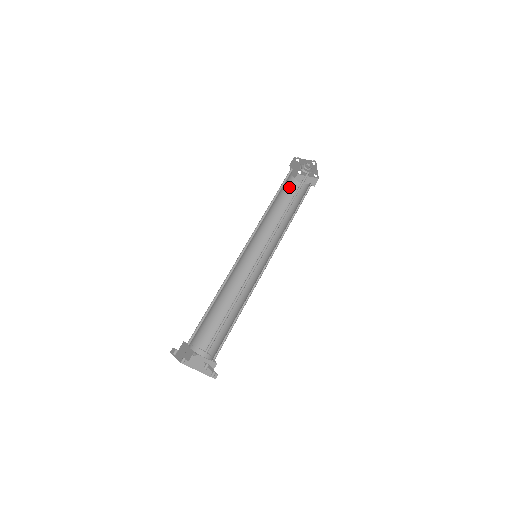
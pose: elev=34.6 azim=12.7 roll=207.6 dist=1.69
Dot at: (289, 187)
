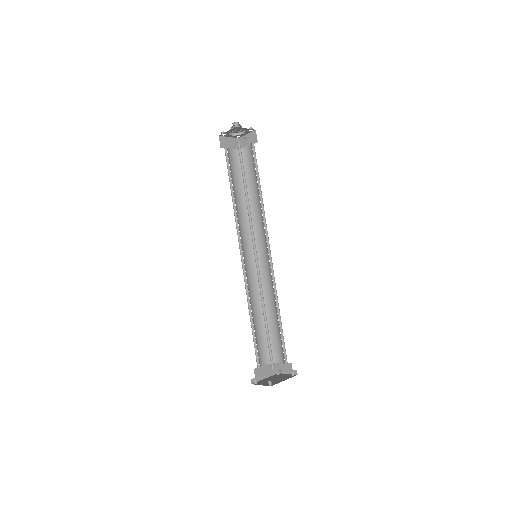
Dot at: occluded
